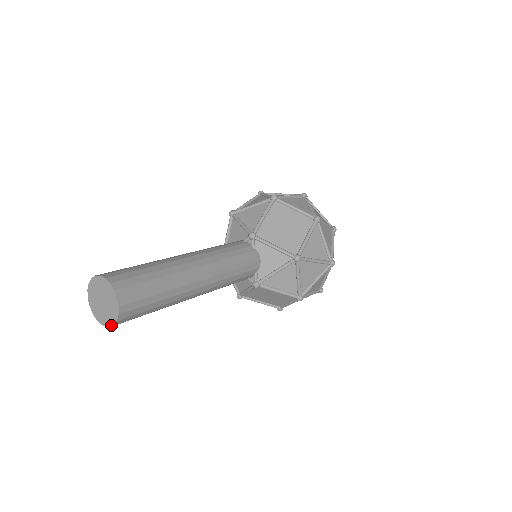
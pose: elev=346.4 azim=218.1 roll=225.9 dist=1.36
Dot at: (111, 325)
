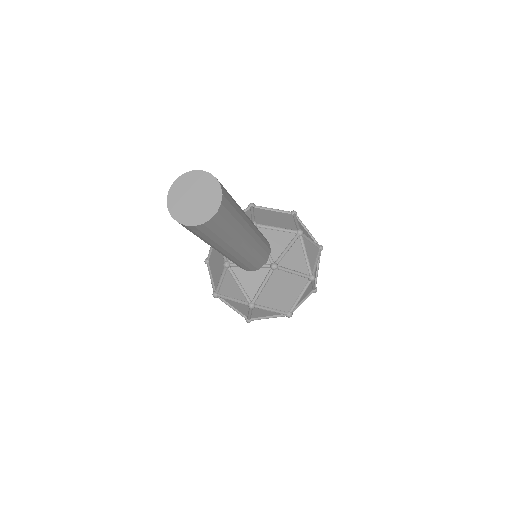
Dot at: (213, 214)
